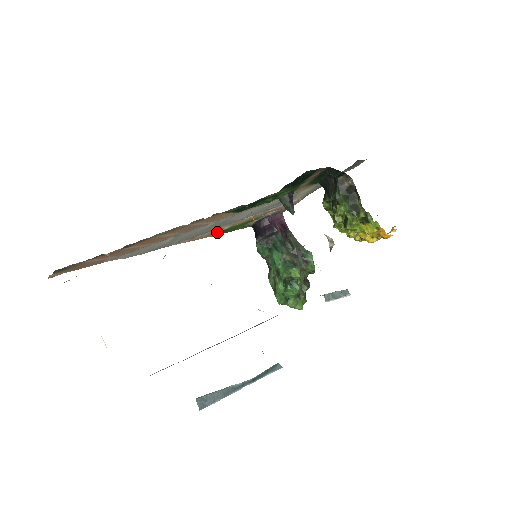
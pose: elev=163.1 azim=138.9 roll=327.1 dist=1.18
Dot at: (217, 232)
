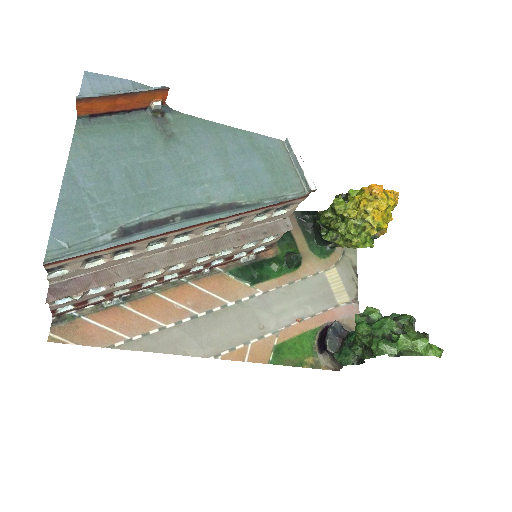
Dot at: (269, 353)
